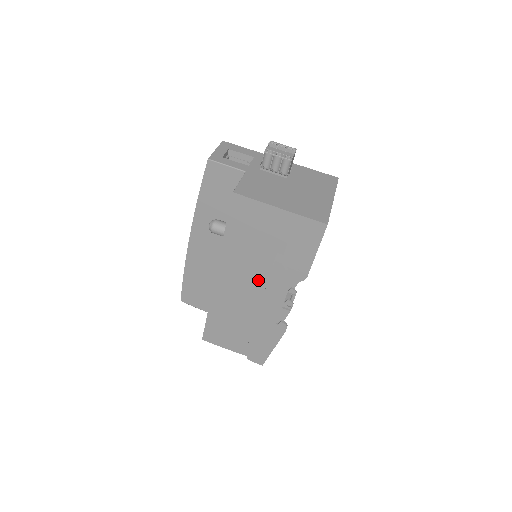
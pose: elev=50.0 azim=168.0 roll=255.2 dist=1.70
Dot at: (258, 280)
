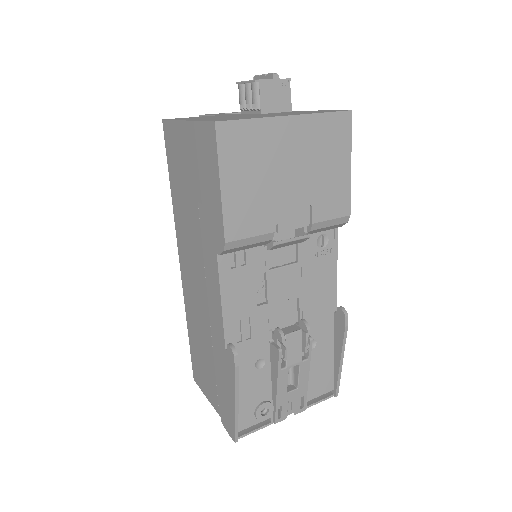
Dot at: (199, 260)
